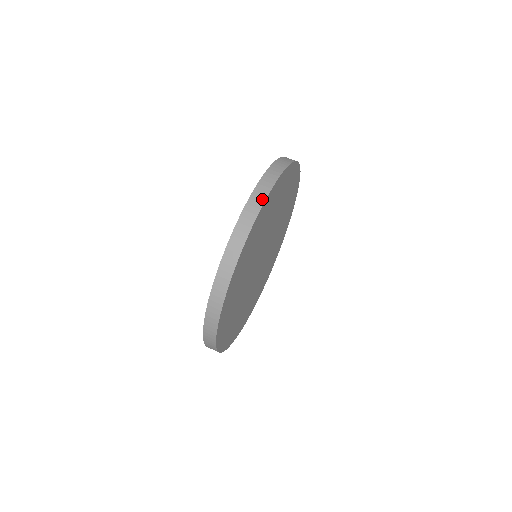
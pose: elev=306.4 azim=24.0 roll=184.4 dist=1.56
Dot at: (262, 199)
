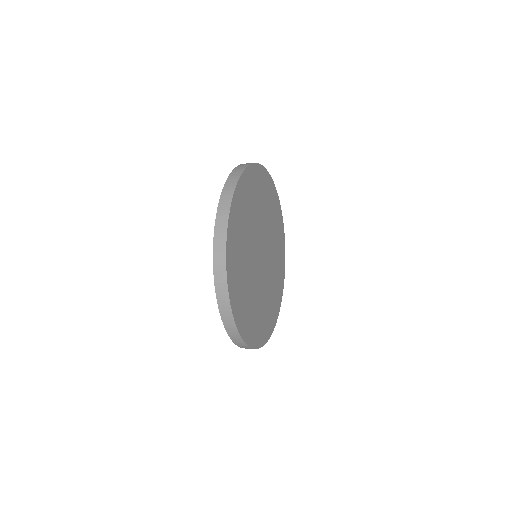
Dot at: (225, 223)
